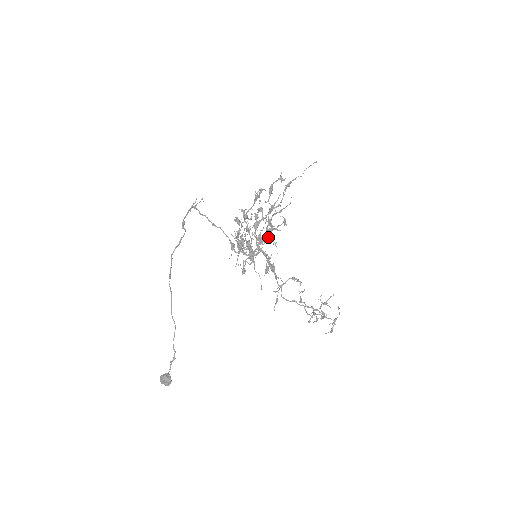
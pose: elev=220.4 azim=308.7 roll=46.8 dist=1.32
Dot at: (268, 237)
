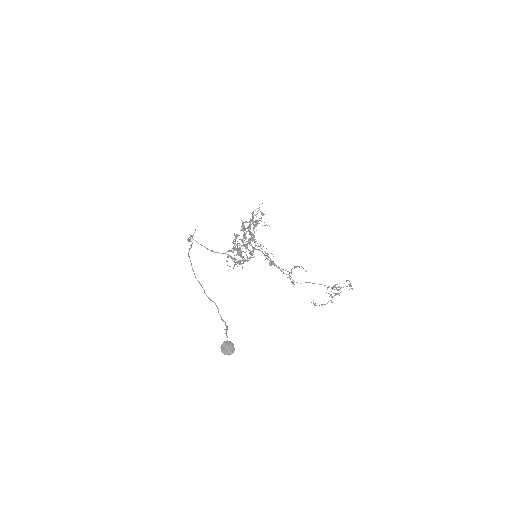
Dot at: (256, 224)
